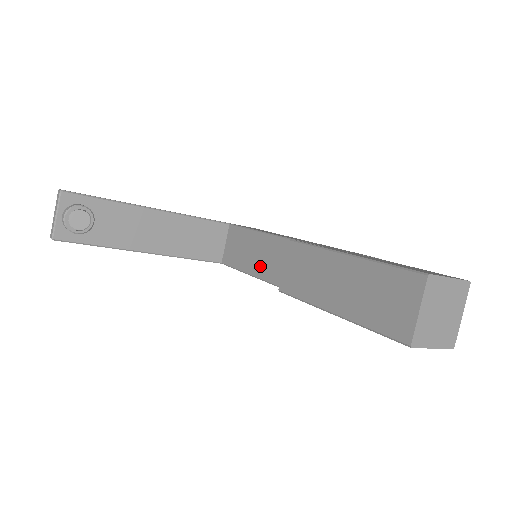
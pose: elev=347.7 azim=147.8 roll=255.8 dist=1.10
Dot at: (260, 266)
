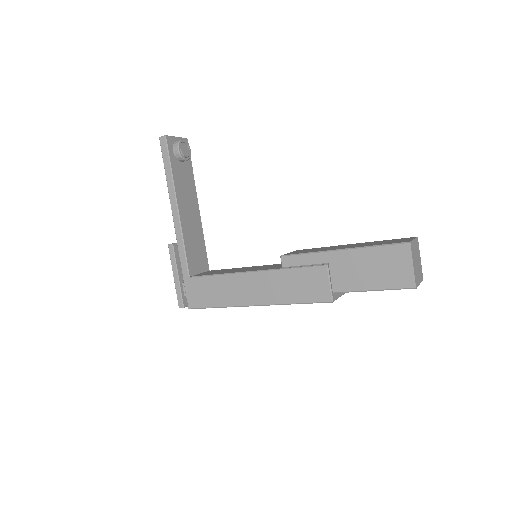
Dot at: (246, 270)
